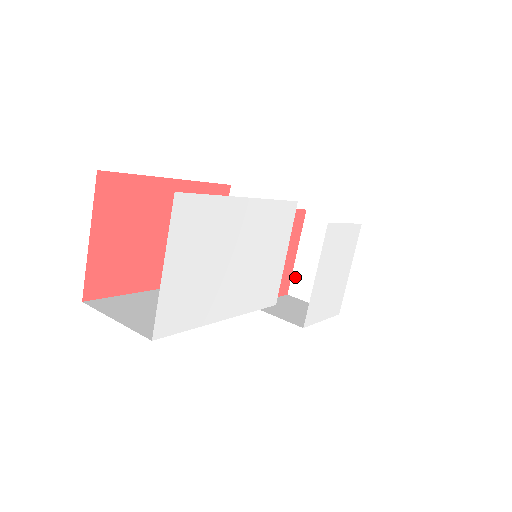
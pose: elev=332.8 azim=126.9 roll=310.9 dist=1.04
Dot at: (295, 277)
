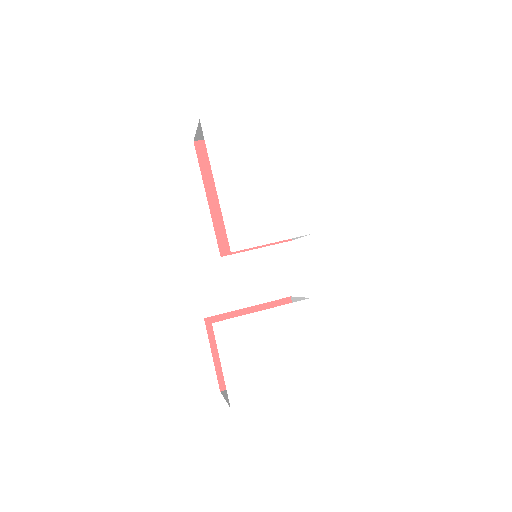
Dot at: occluded
